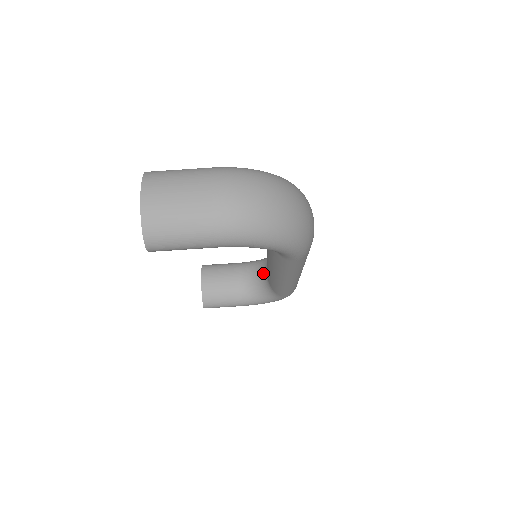
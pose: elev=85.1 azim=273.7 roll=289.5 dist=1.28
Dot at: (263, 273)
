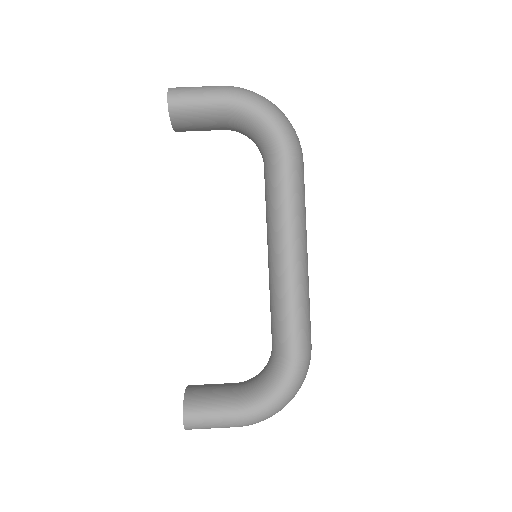
Dot at: (268, 361)
